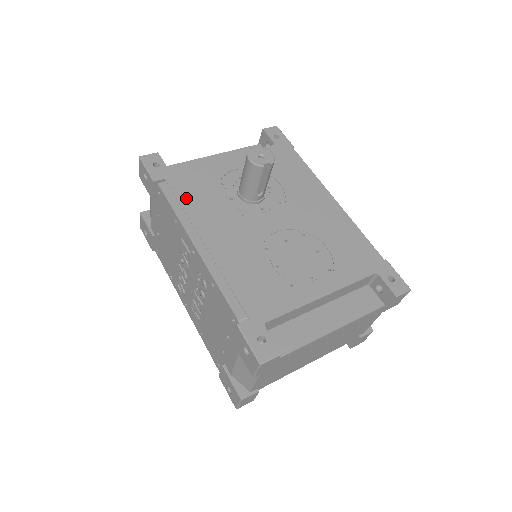
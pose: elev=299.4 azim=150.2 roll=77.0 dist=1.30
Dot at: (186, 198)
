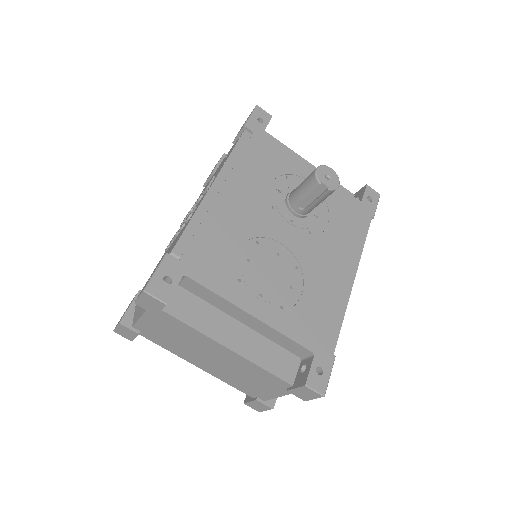
Dot at: (250, 156)
